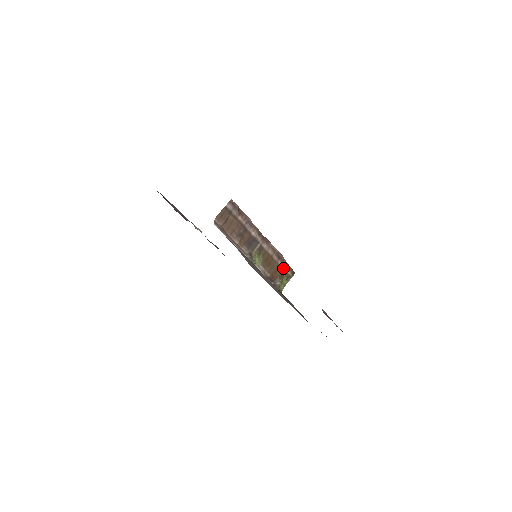
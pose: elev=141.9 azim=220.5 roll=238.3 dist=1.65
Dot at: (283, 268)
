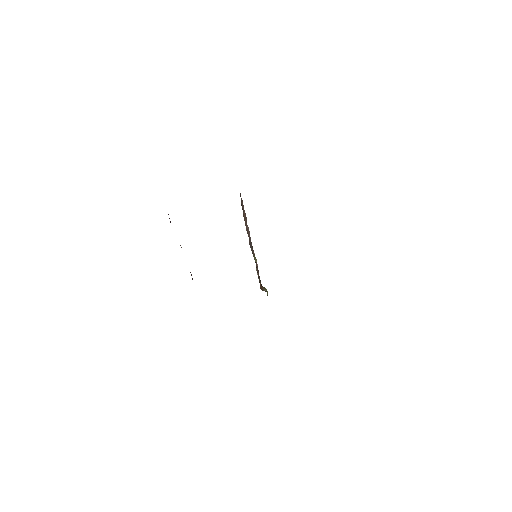
Dot at: occluded
